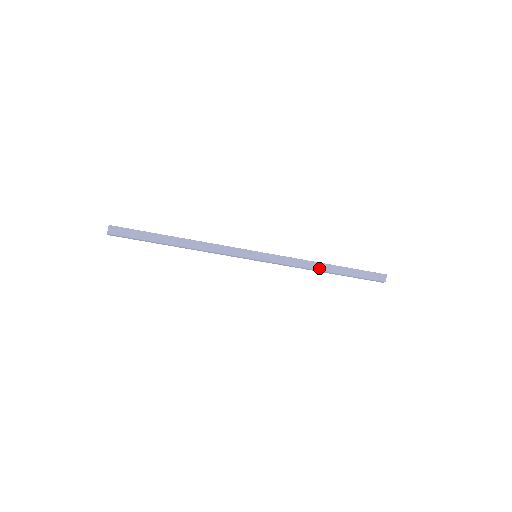
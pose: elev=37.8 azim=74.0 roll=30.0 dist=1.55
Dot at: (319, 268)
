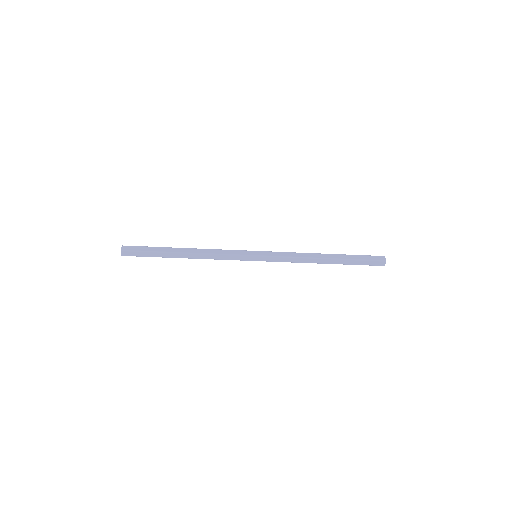
Dot at: (317, 257)
